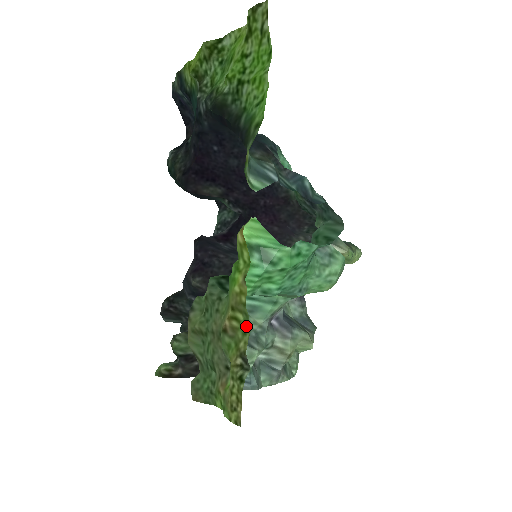
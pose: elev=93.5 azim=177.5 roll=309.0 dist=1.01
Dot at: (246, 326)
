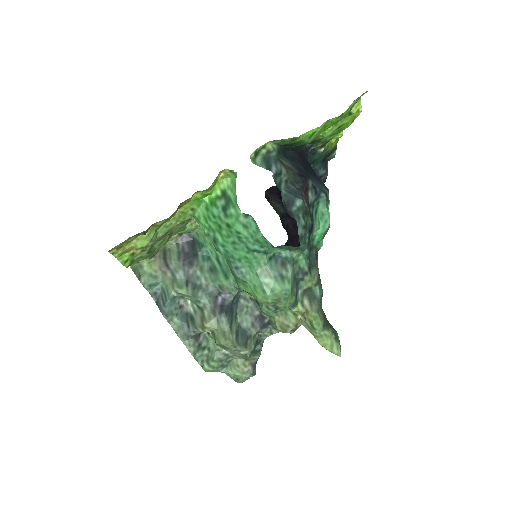
Dot at: (171, 217)
